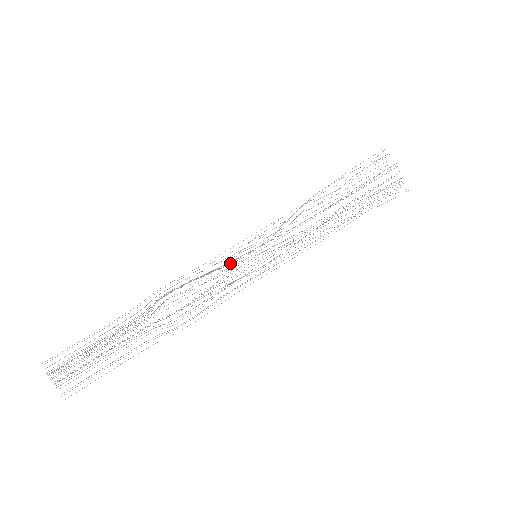
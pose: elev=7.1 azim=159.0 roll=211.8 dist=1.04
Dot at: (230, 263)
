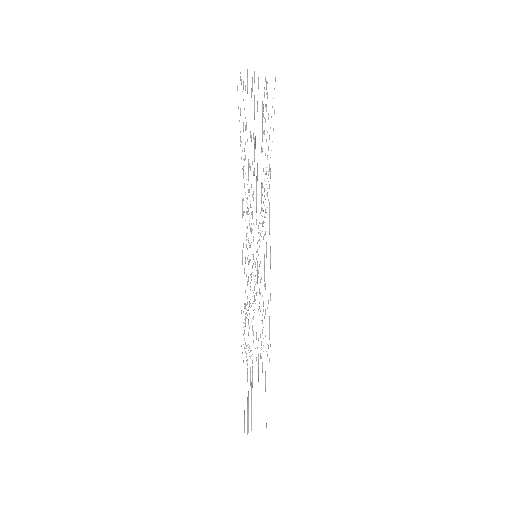
Dot at: occluded
